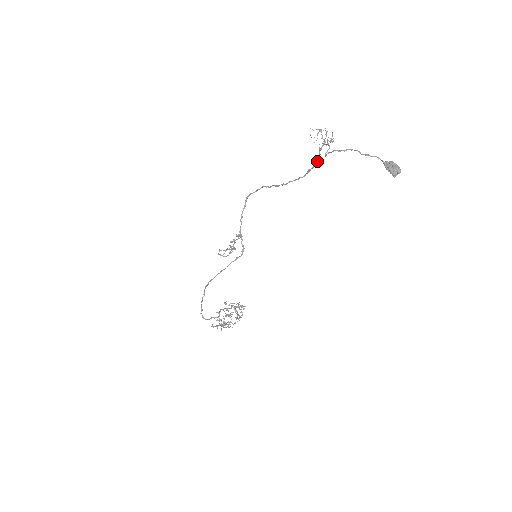
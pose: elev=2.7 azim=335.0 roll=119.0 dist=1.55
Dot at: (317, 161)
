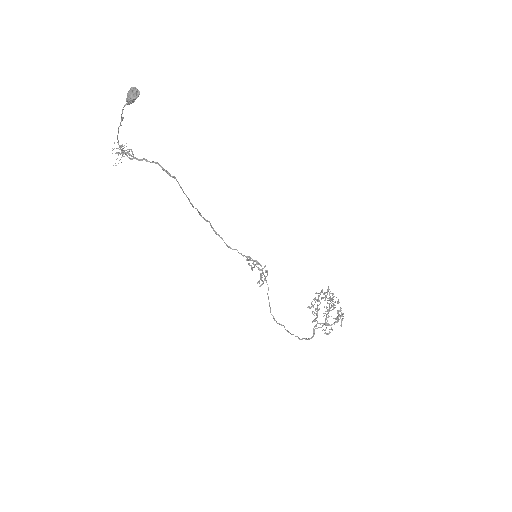
Dot at: occluded
